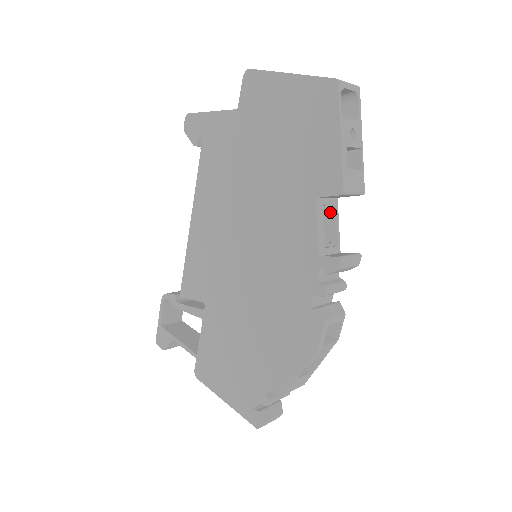
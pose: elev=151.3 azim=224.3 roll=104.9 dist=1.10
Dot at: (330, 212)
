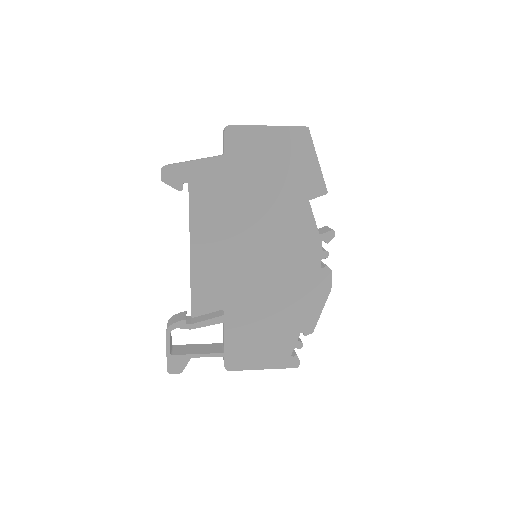
Dot at: occluded
